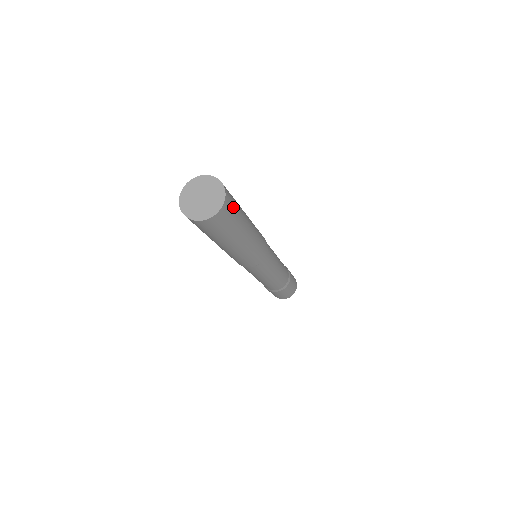
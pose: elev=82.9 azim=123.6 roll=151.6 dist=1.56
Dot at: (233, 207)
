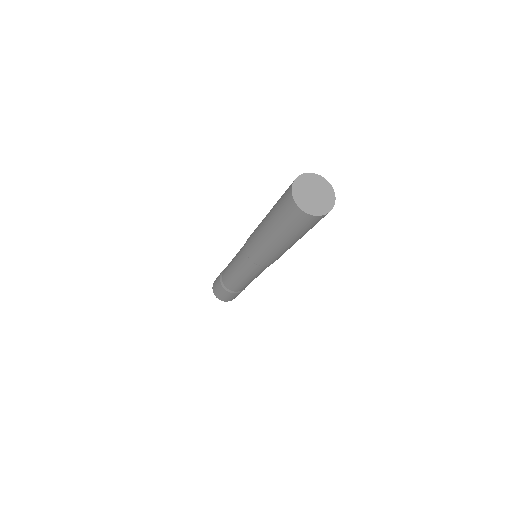
Dot at: occluded
